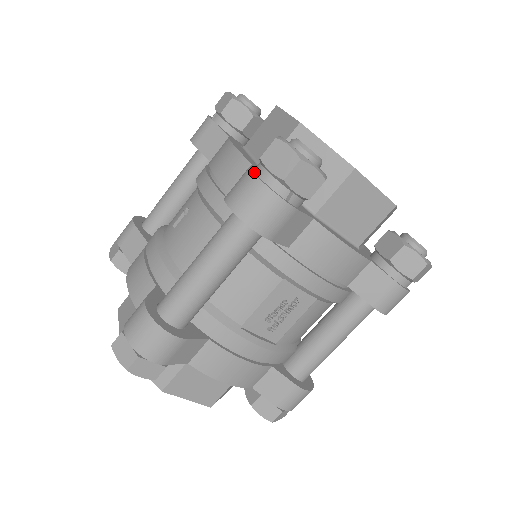
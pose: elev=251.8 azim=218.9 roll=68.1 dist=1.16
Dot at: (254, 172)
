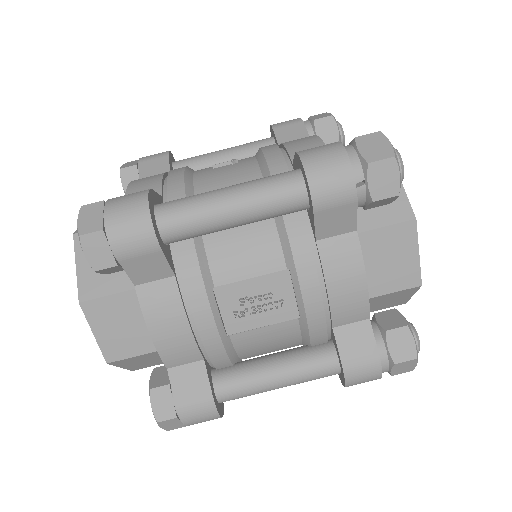
Dot at: occluded
